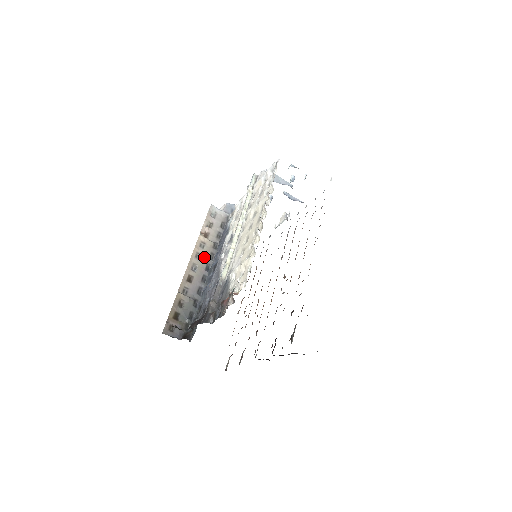
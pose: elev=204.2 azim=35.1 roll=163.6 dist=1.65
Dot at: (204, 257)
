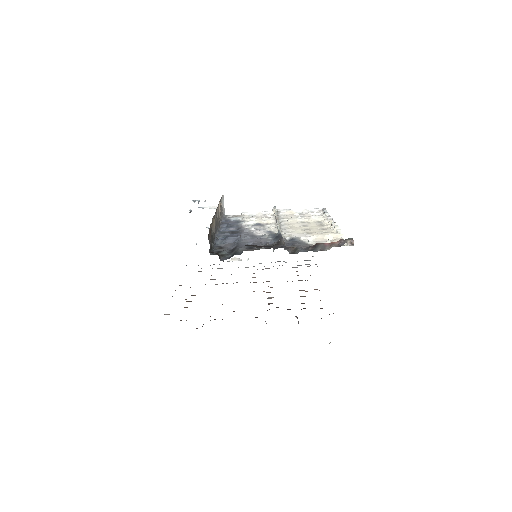
Dot at: occluded
